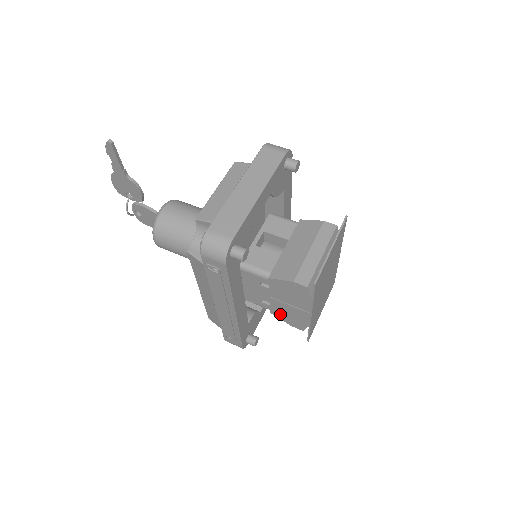
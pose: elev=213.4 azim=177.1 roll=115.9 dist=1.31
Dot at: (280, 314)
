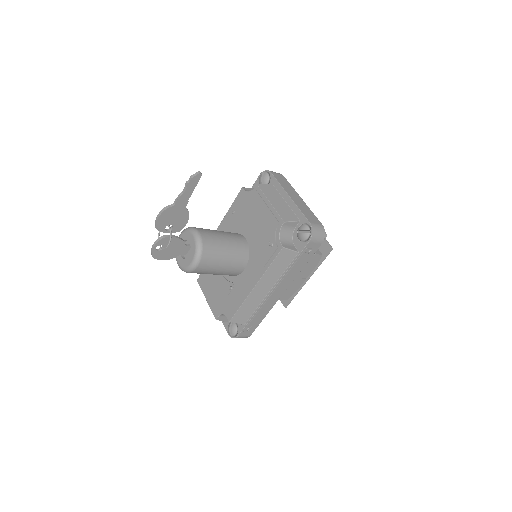
Dot at: occluded
